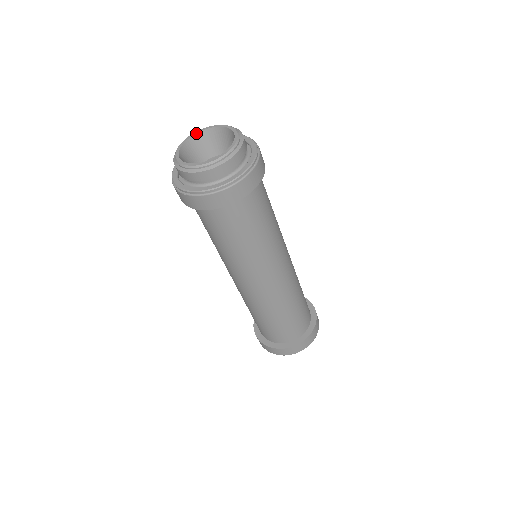
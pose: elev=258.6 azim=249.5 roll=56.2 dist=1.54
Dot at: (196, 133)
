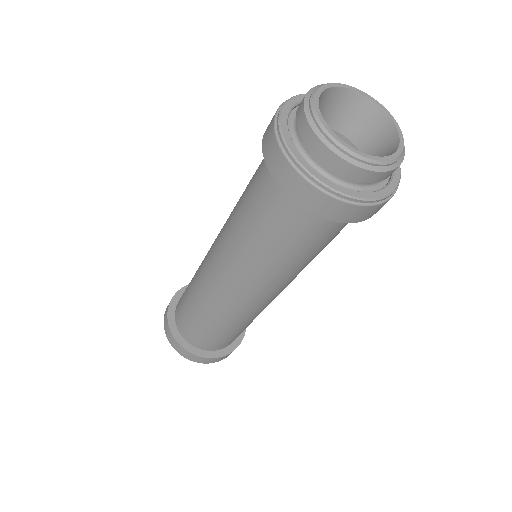
Dot at: (347, 87)
